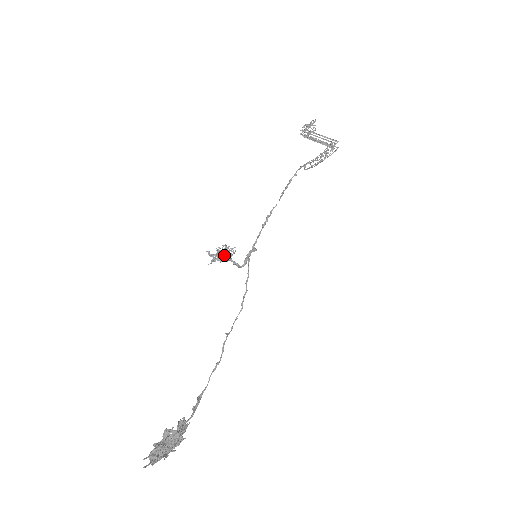
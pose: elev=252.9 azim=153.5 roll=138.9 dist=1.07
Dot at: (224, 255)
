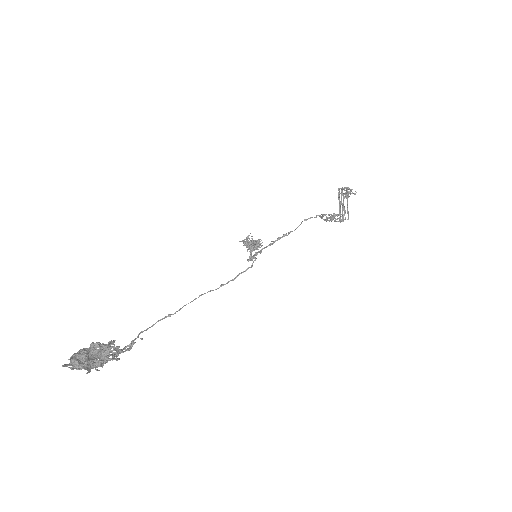
Dot at: (252, 244)
